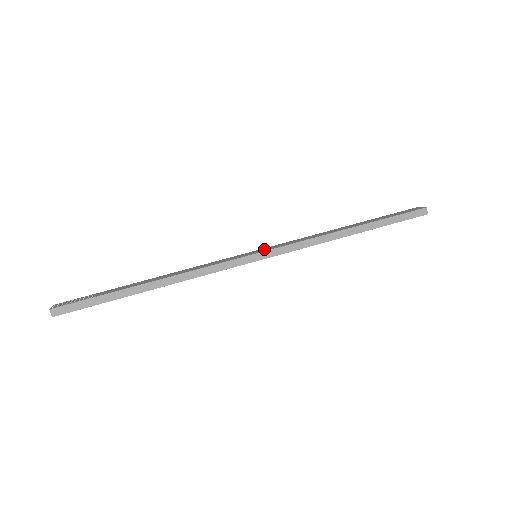
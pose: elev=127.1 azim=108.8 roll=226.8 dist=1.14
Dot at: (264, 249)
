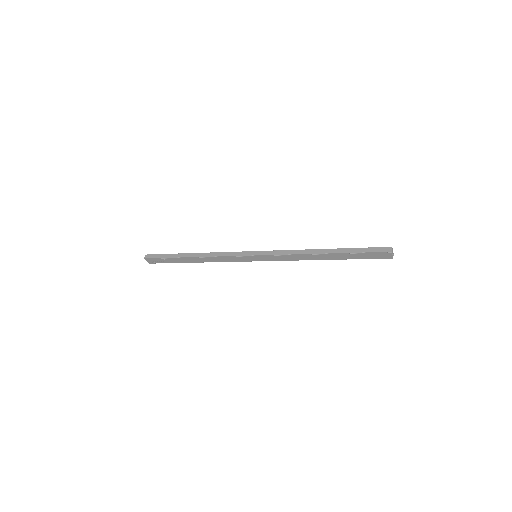
Dot at: occluded
